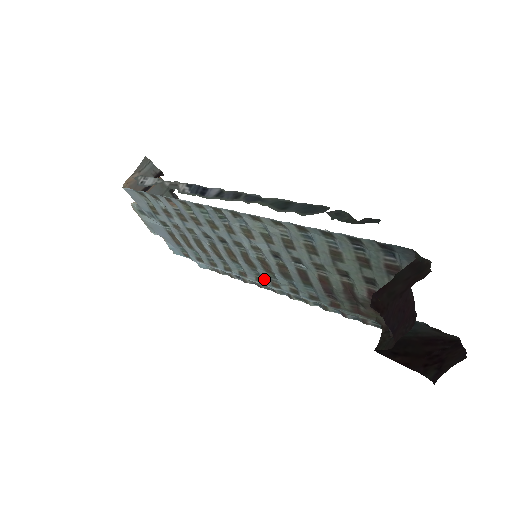
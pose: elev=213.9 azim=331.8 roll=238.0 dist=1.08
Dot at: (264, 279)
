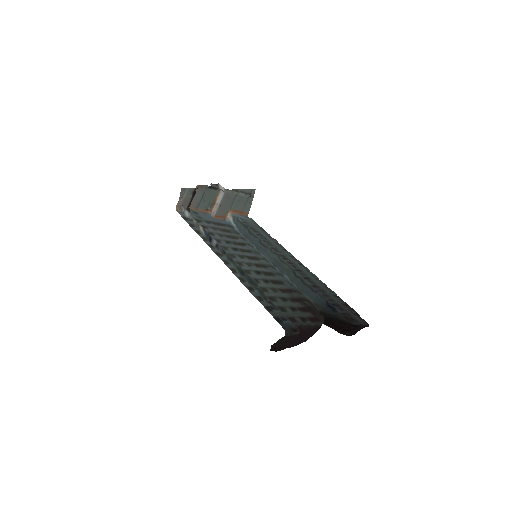
Dot at: (267, 262)
